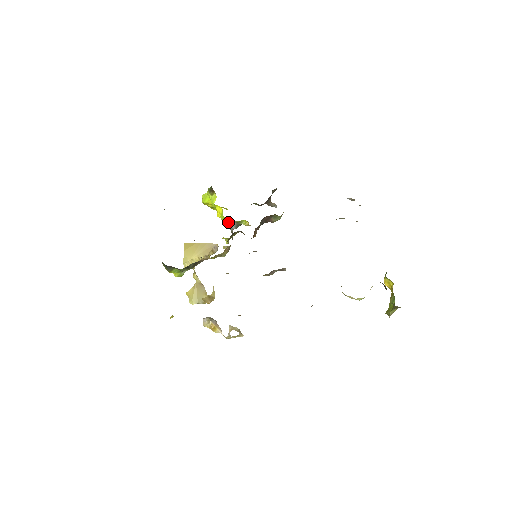
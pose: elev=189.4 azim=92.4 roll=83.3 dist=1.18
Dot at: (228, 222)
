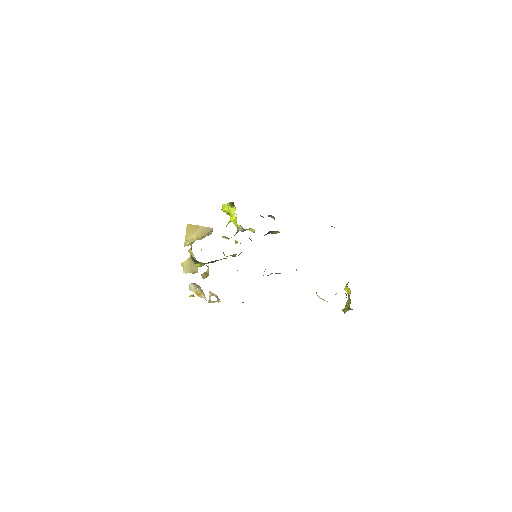
Dot at: (237, 226)
